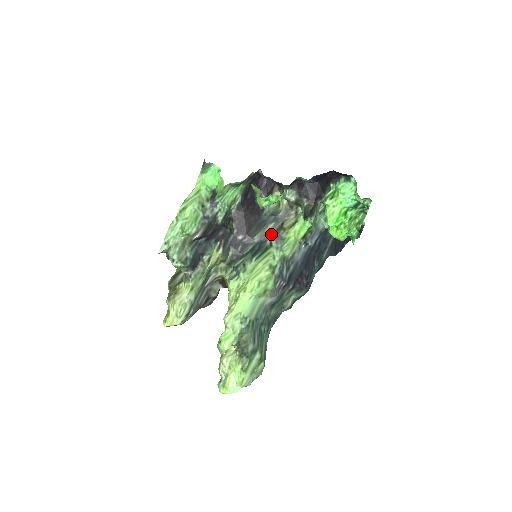
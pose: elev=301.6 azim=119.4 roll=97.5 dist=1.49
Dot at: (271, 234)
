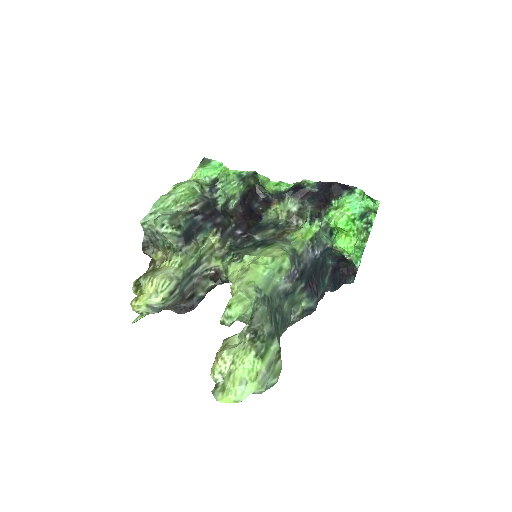
Dot at: (273, 237)
